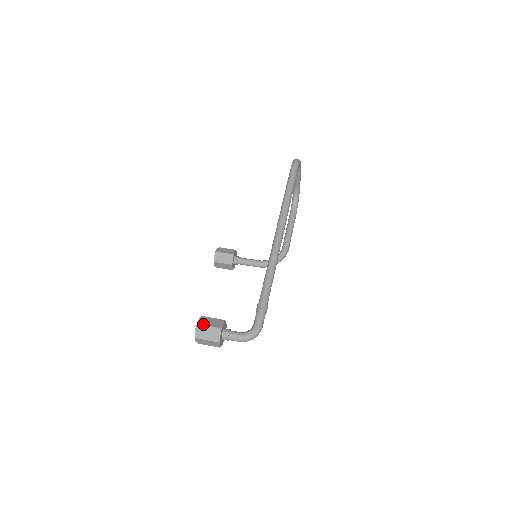
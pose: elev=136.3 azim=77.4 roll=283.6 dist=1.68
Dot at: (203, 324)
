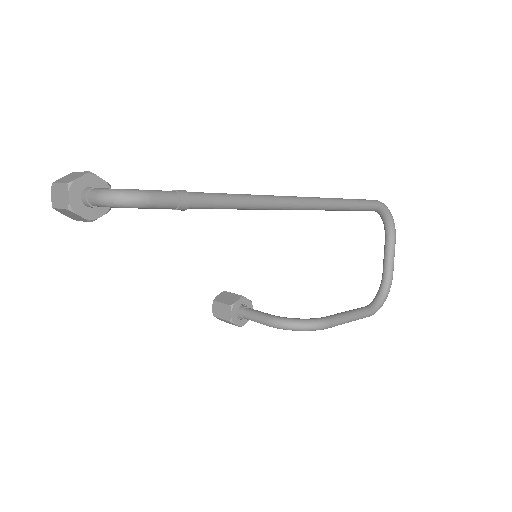
Dot at: (78, 172)
